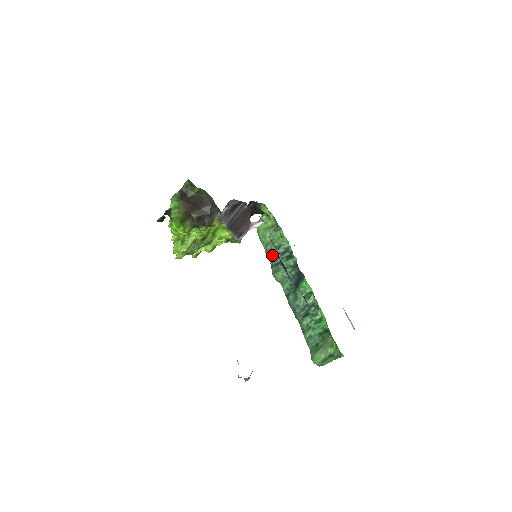
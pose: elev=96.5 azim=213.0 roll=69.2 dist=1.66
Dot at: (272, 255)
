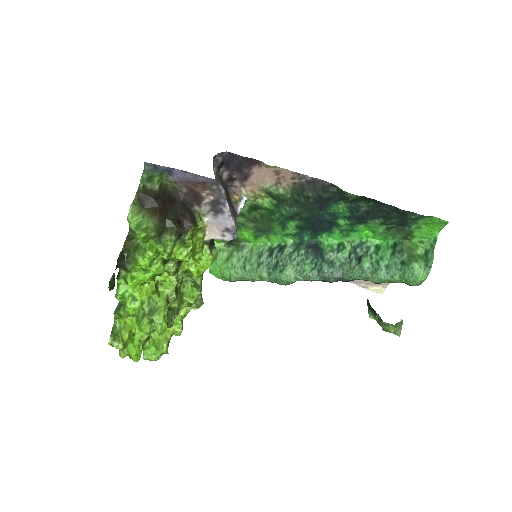
Dot at: (261, 267)
